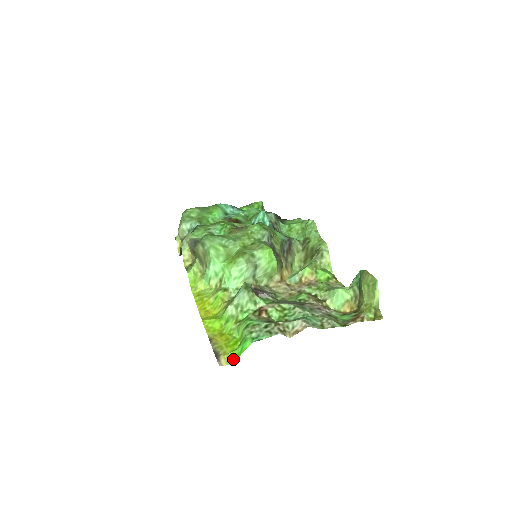
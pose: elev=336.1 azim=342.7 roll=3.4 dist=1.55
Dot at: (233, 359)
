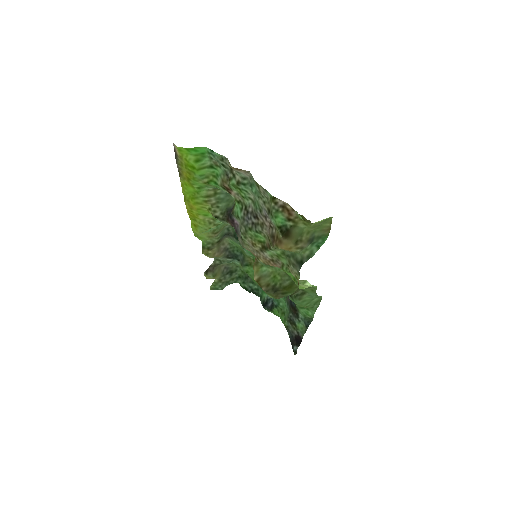
Dot at: (183, 149)
